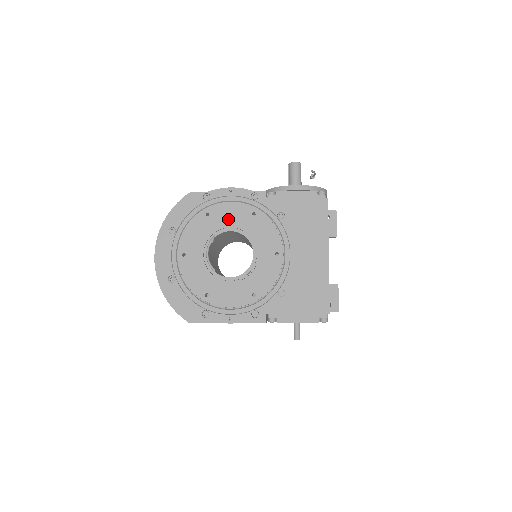
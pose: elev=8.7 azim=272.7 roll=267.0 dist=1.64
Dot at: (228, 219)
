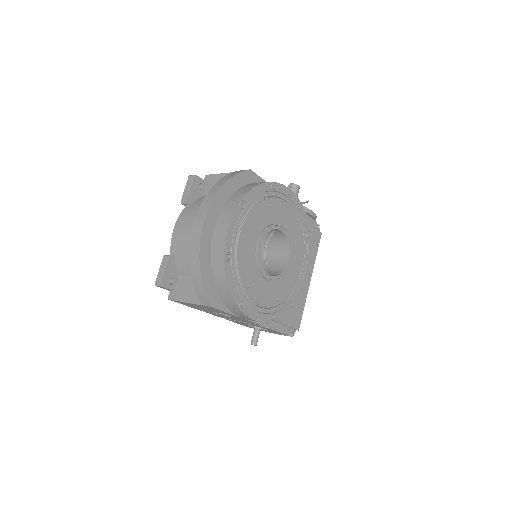
Dot at: (281, 218)
